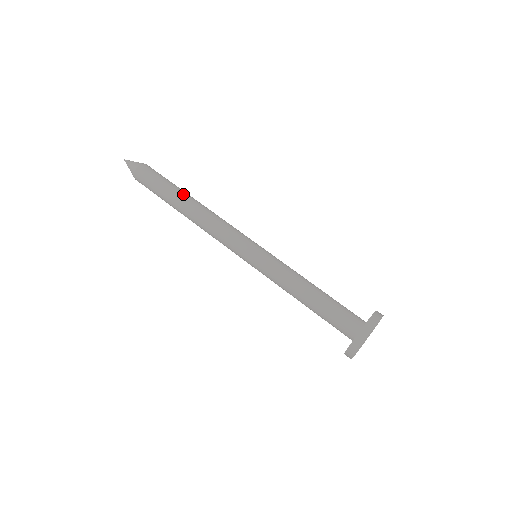
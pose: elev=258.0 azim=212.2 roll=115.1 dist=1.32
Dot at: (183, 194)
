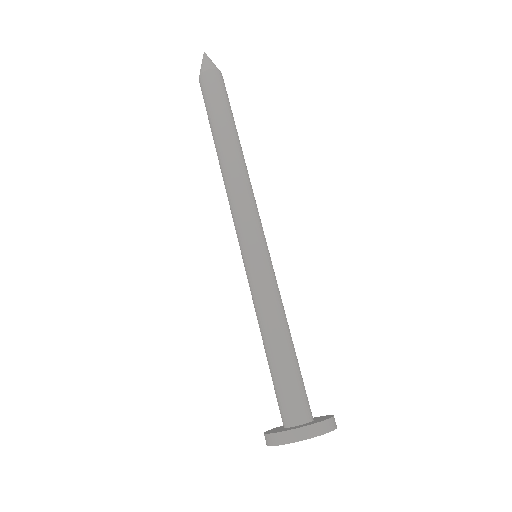
Dot at: (236, 134)
